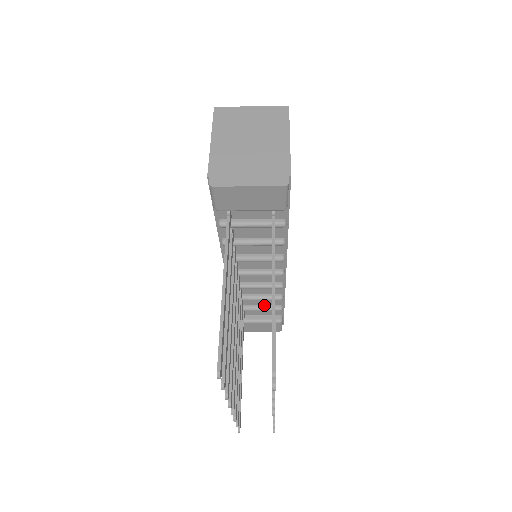
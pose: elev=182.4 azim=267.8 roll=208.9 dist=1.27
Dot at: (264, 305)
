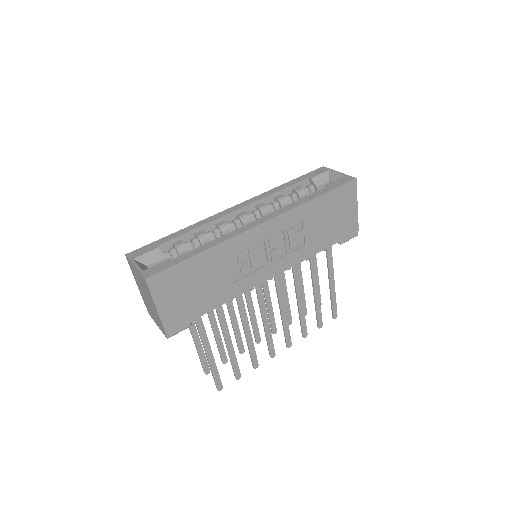
Dot at: occluded
